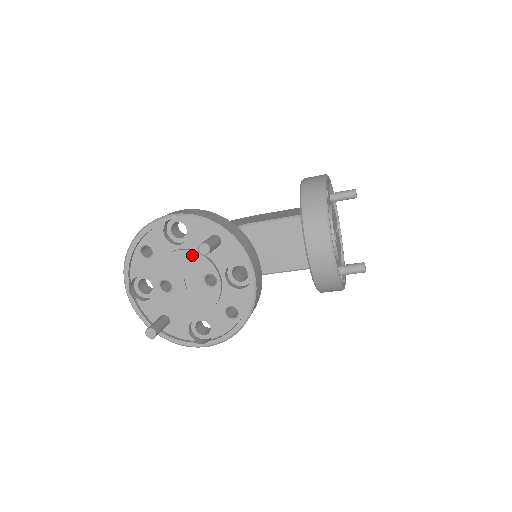
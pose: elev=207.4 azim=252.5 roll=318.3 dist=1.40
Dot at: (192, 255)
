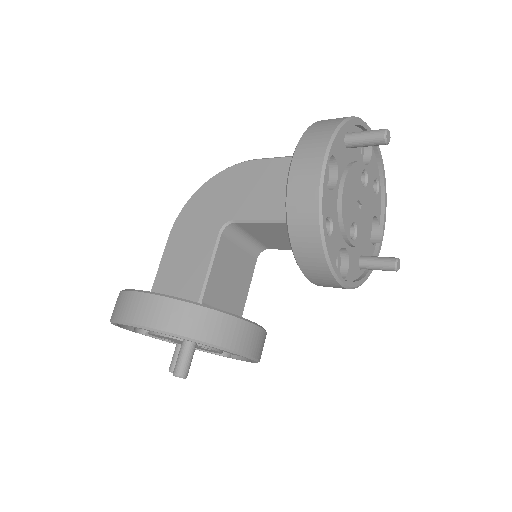
Dot at: (175, 339)
